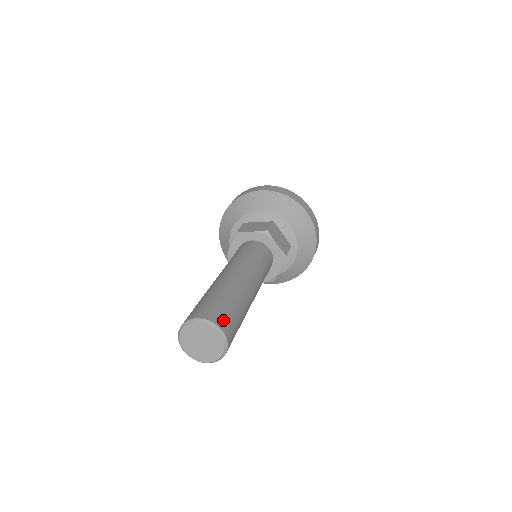
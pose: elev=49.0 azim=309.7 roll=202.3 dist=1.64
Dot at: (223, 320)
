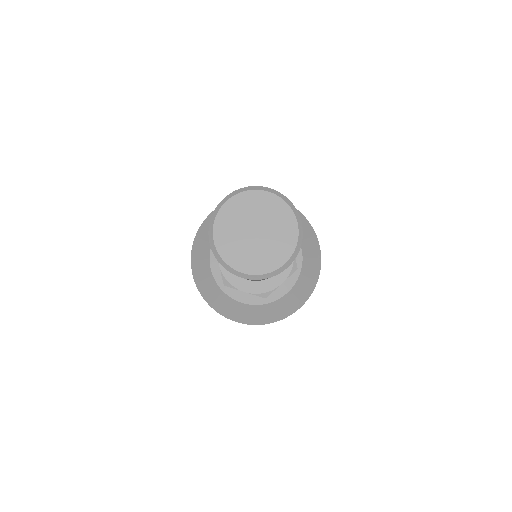
Dot at: occluded
